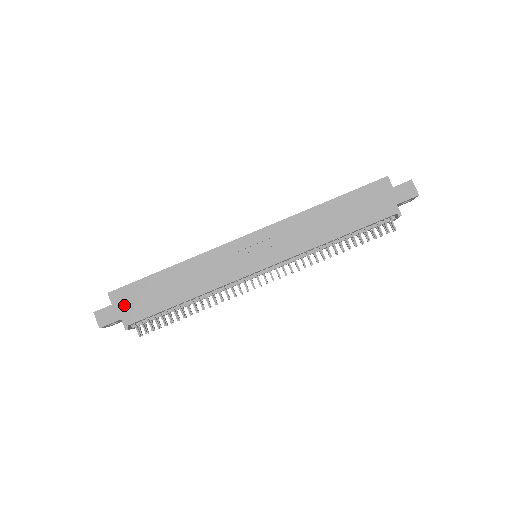
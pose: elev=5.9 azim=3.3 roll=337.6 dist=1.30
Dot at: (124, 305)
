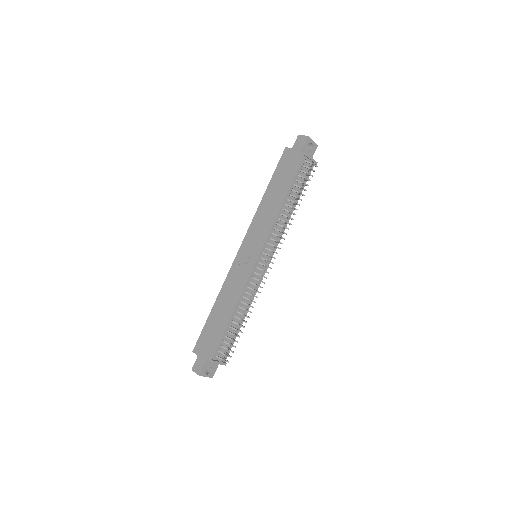
Dot at: (204, 350)
